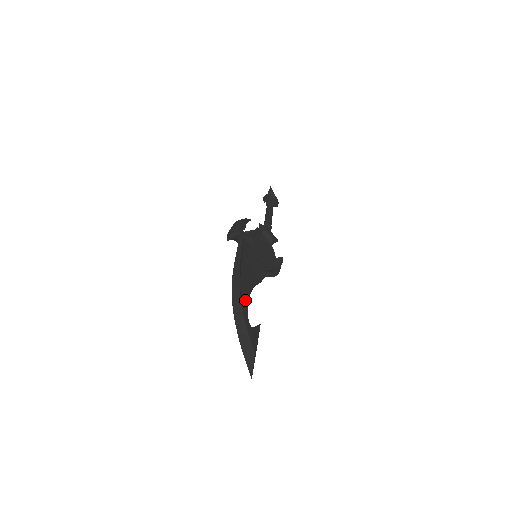
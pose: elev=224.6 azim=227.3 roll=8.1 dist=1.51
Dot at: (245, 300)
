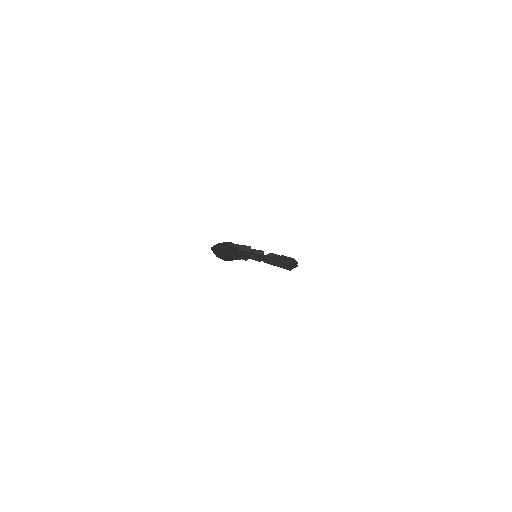
Dot at: occluded
